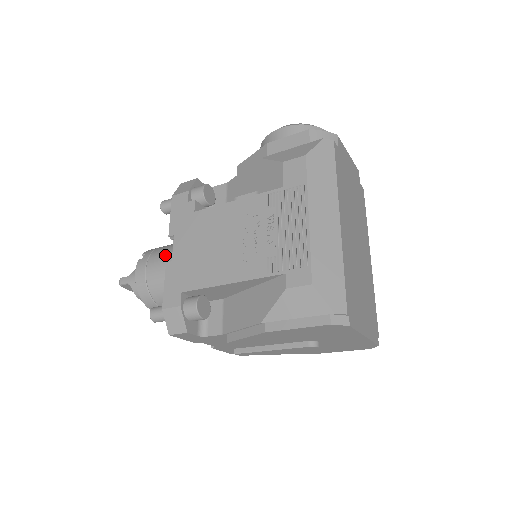
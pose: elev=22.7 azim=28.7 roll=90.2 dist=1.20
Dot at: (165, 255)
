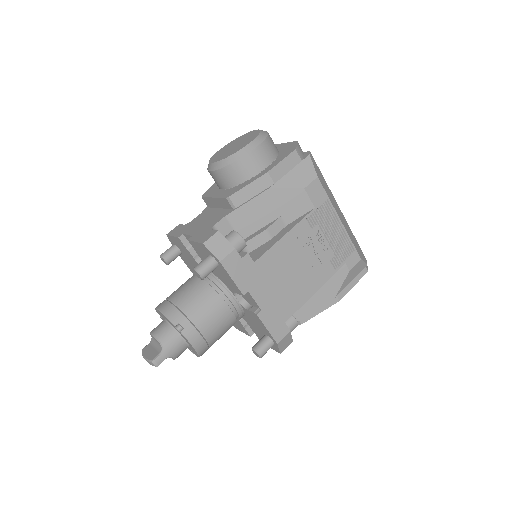
Dot at: (211, 309)
